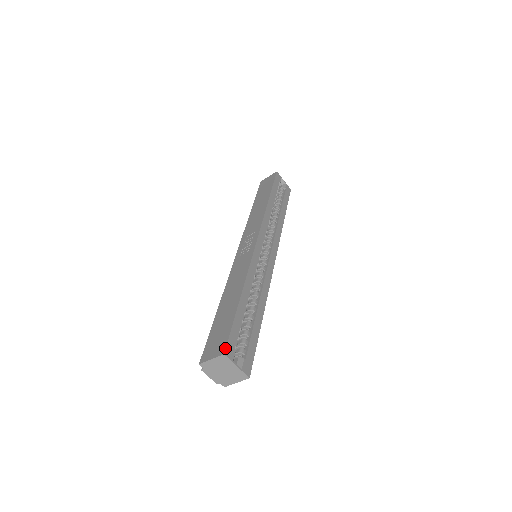
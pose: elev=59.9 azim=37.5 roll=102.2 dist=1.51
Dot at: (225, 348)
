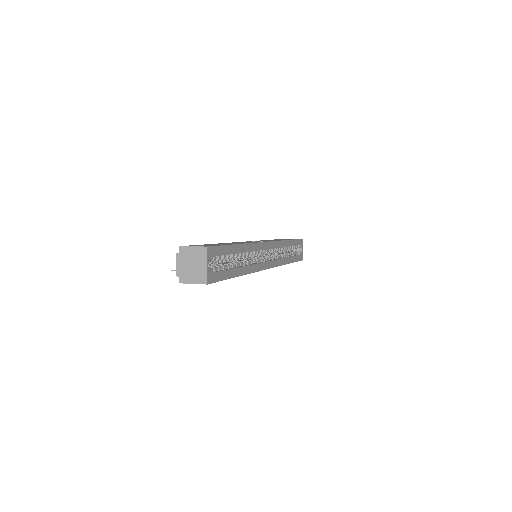
Dot at: (210, 246)
